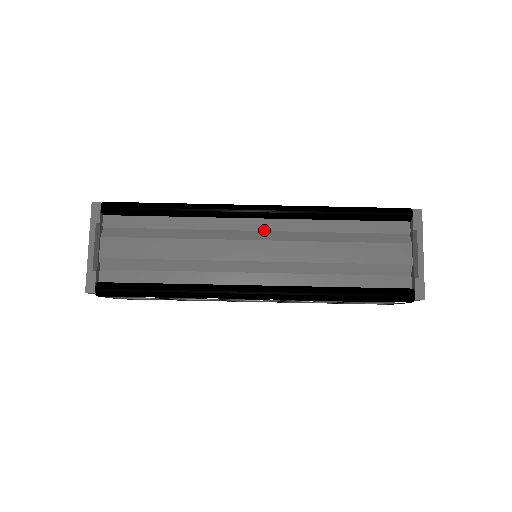
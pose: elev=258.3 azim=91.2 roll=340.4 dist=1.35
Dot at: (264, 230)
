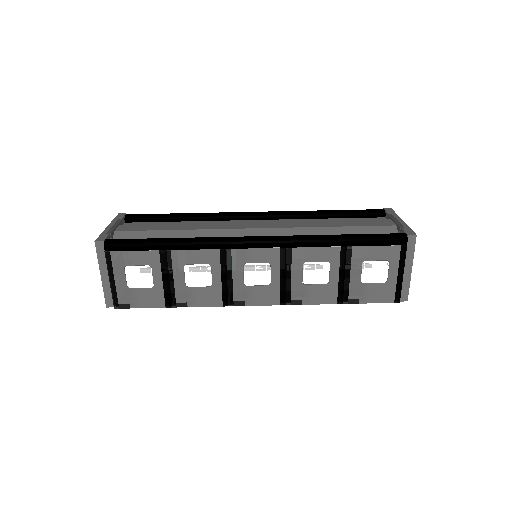
Dot at: occluded
